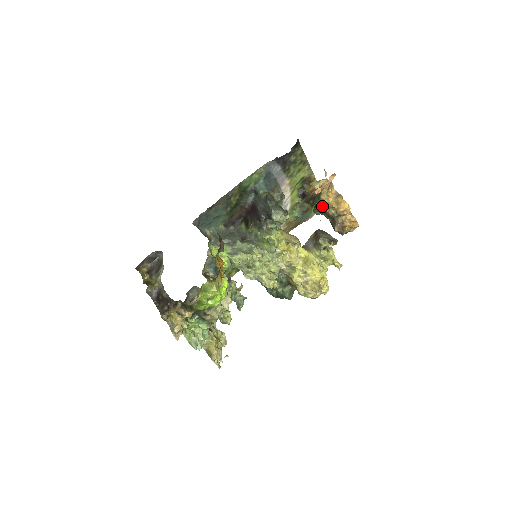
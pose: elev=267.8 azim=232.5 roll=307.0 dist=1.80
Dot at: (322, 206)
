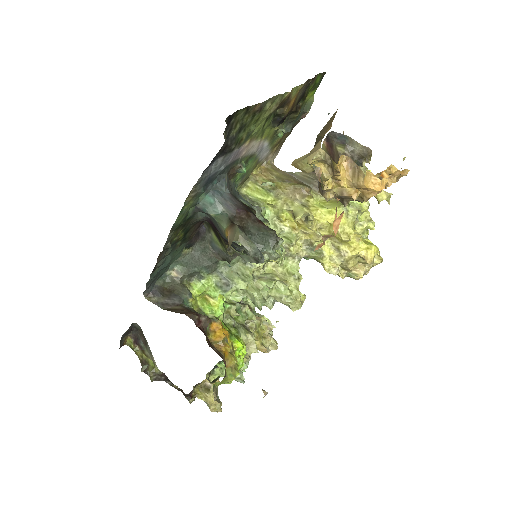
Dot at: (332, 198)
